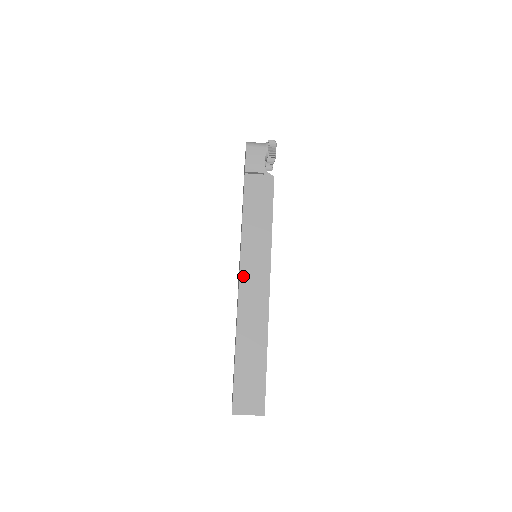
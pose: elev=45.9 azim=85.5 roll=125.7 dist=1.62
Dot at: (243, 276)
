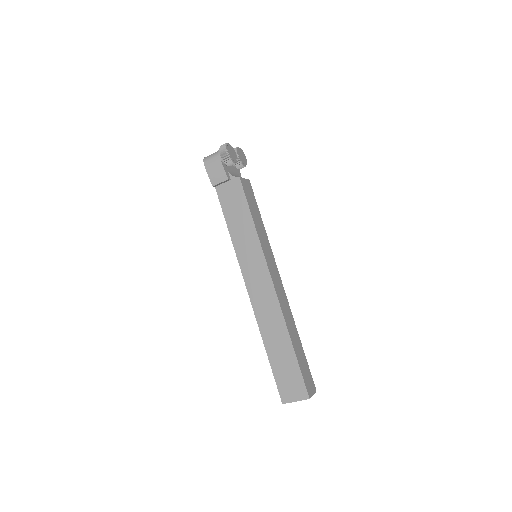
Dot at: (247, 281)
